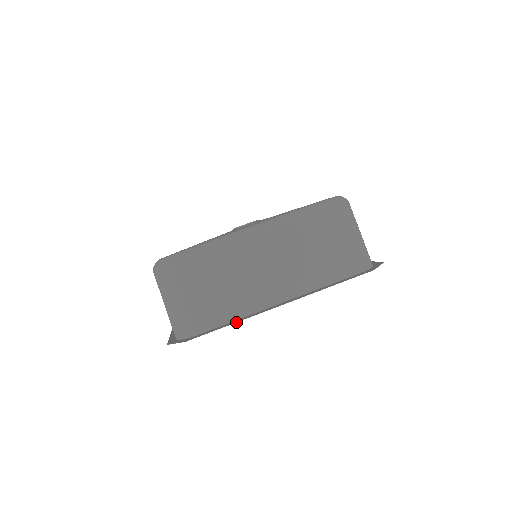
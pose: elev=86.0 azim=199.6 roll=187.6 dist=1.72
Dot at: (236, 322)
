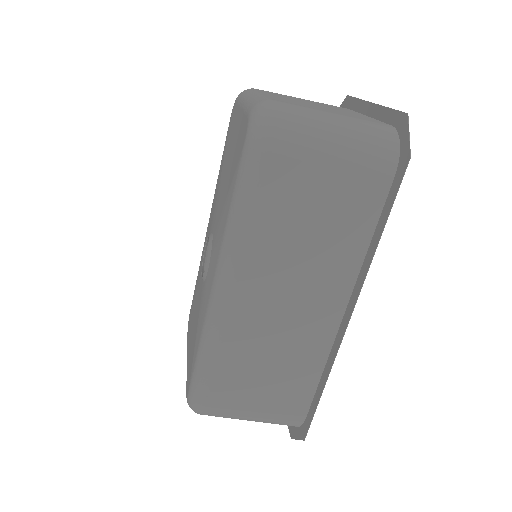
Dot at: (326, 381)
